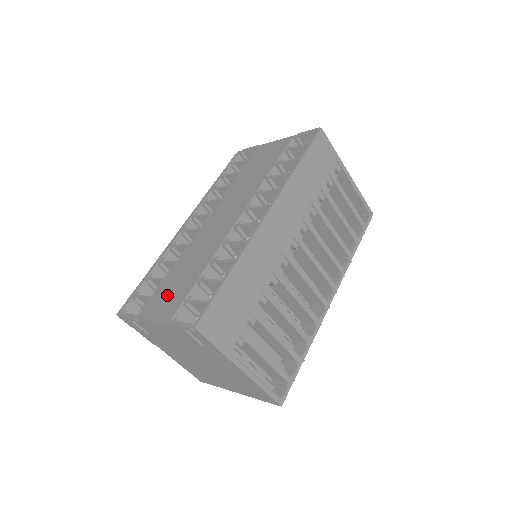
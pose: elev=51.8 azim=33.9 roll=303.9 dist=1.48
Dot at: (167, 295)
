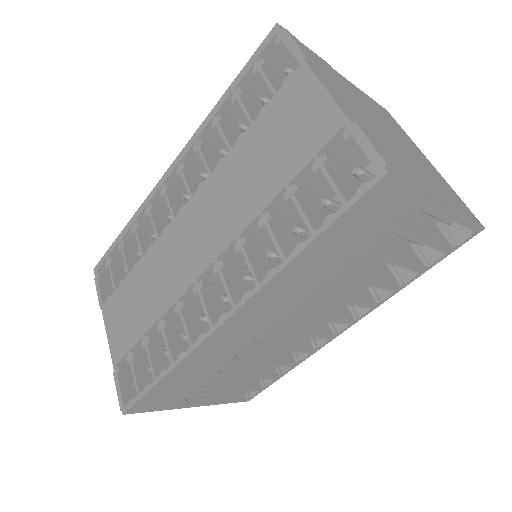
Dot at: (122, 315)
